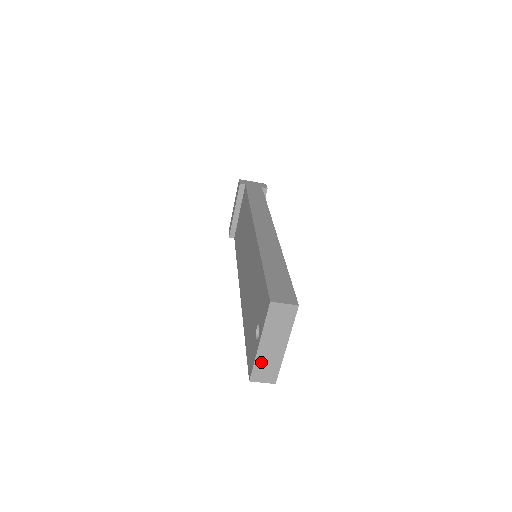
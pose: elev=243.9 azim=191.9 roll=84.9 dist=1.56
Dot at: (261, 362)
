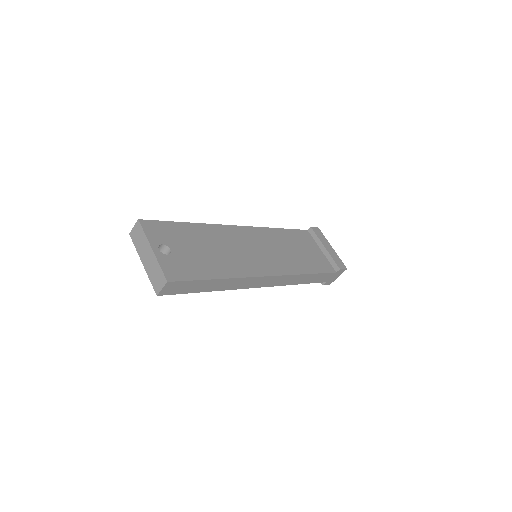
Dot at: (151, 275)
